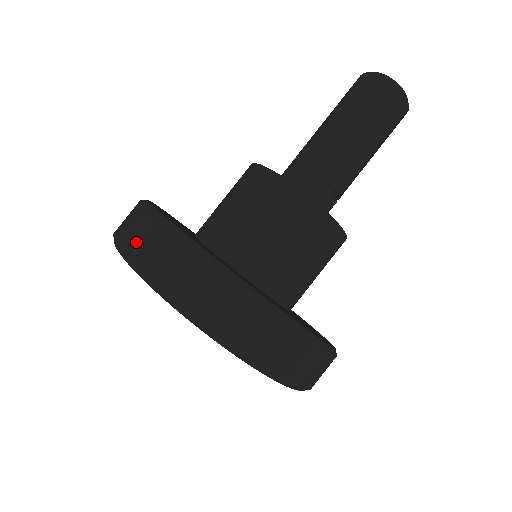
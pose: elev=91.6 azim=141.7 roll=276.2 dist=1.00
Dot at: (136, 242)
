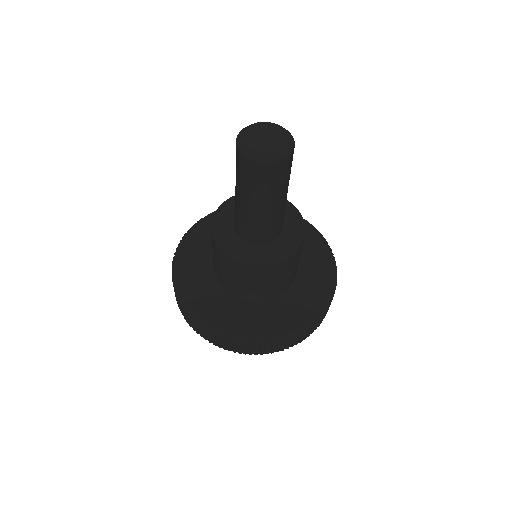
Dot at: (279, 348)
